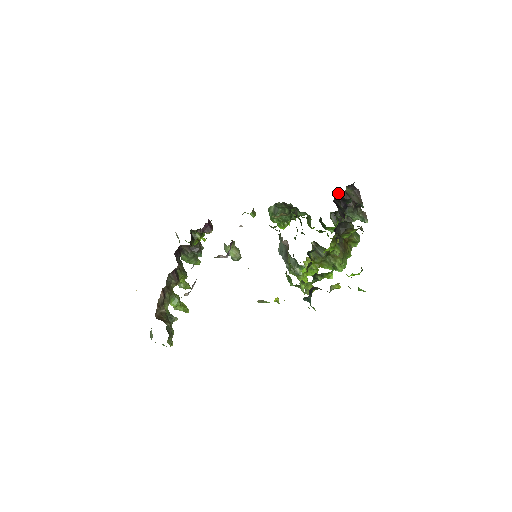
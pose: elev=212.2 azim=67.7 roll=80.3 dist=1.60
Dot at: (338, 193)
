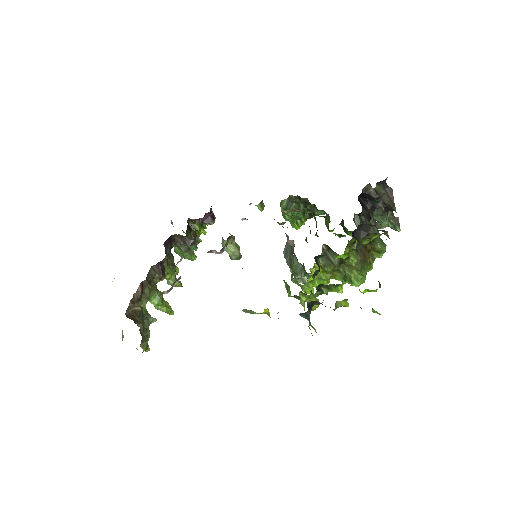
Dot at: (365, 190)
